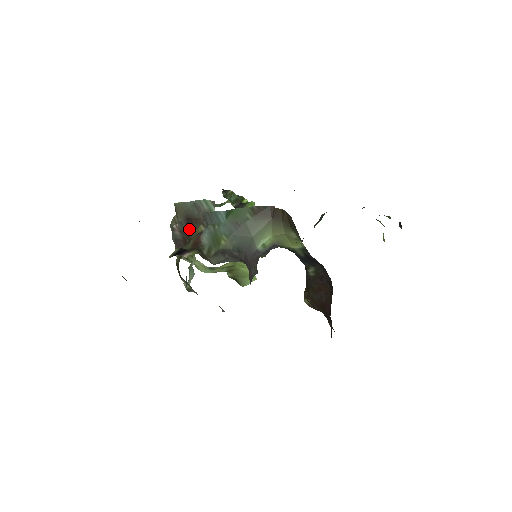
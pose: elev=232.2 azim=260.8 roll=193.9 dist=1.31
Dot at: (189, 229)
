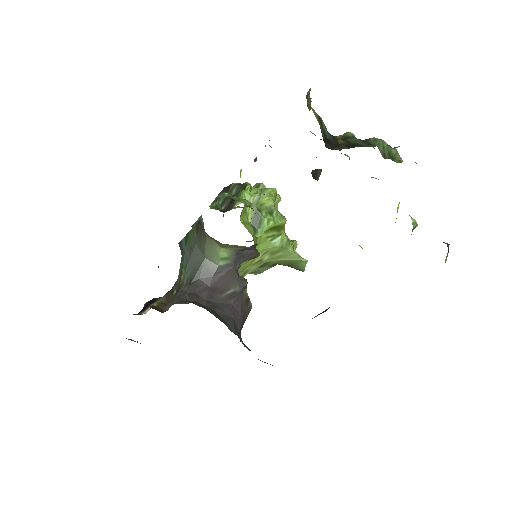
Dot at: occluded
